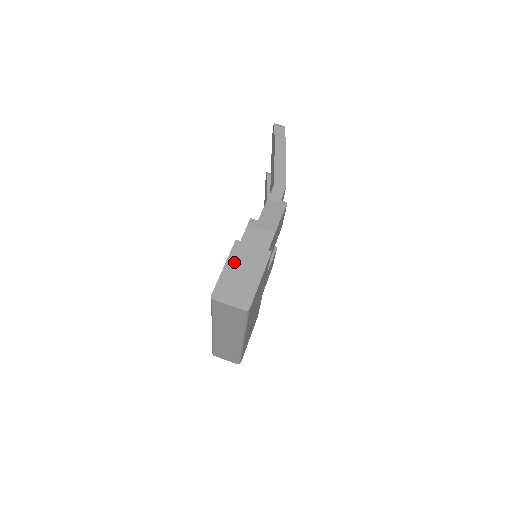
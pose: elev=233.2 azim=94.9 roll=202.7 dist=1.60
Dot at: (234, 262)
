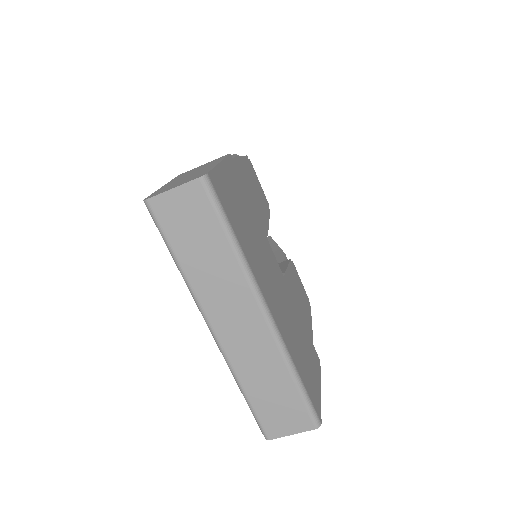
Dot at: (177, 179)
